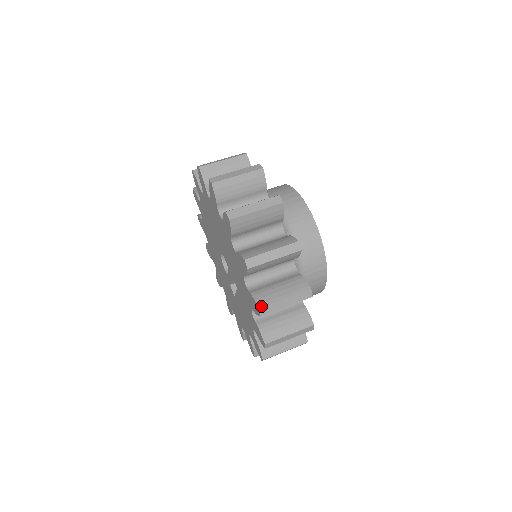
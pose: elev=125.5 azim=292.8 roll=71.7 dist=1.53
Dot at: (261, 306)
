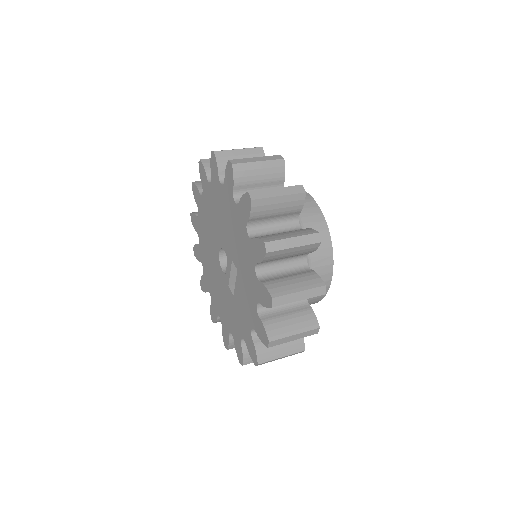
Dot at: (267, 241)
